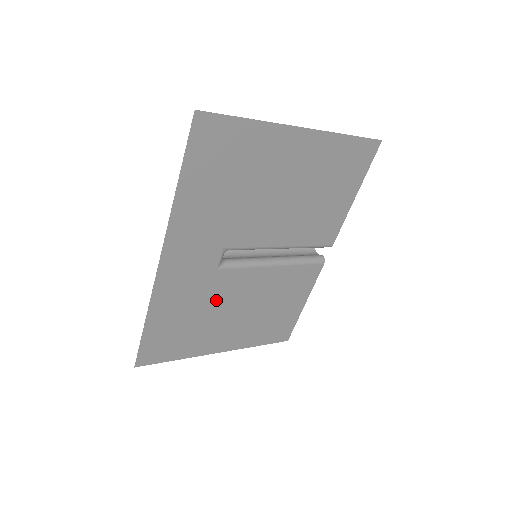
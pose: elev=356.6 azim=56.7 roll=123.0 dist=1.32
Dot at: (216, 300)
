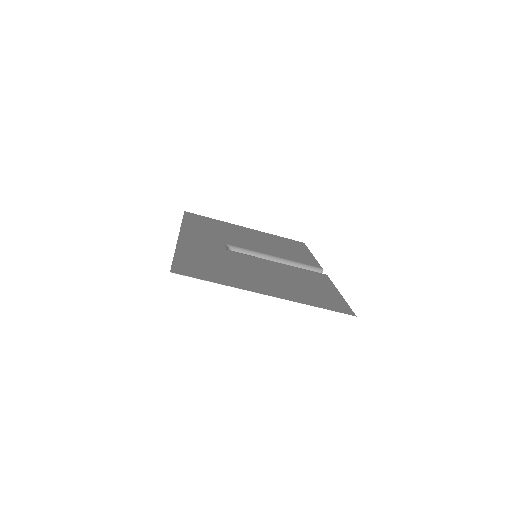
Dot at: (236, 262)
